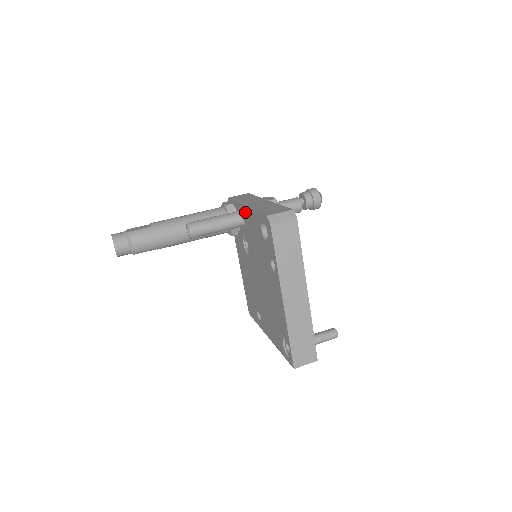
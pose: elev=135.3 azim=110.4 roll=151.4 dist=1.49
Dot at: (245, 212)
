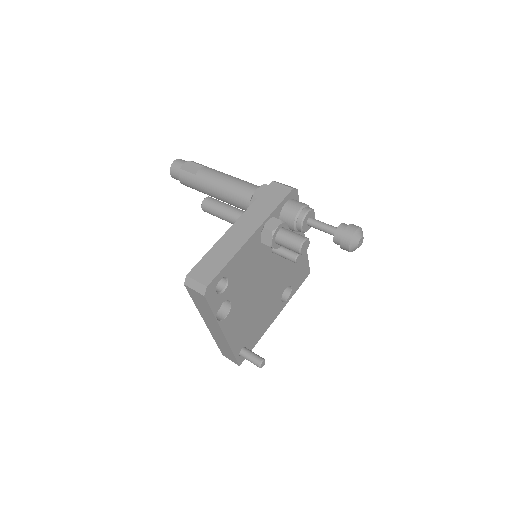
Dot at: occluded
